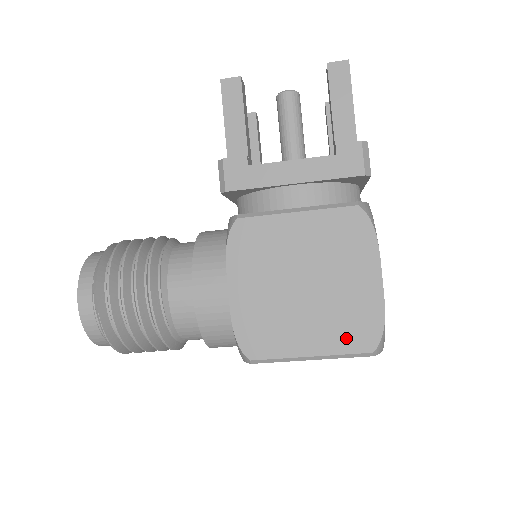
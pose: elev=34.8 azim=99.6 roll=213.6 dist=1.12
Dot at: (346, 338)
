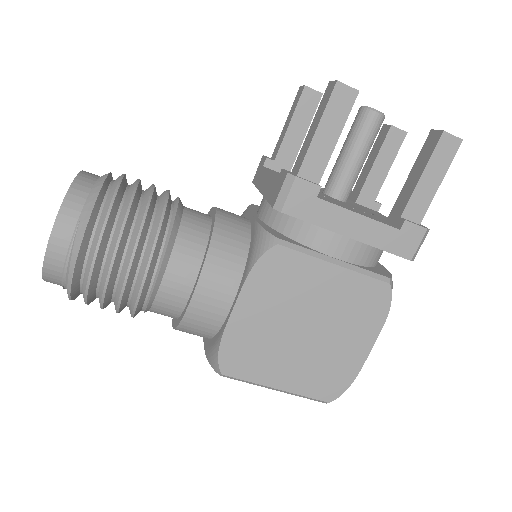
Dot at: (315, 385)
